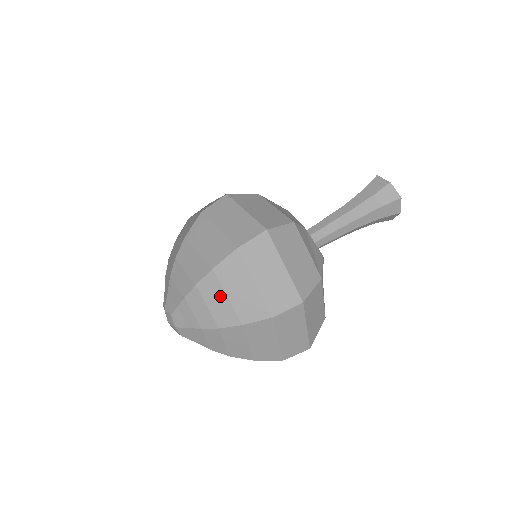
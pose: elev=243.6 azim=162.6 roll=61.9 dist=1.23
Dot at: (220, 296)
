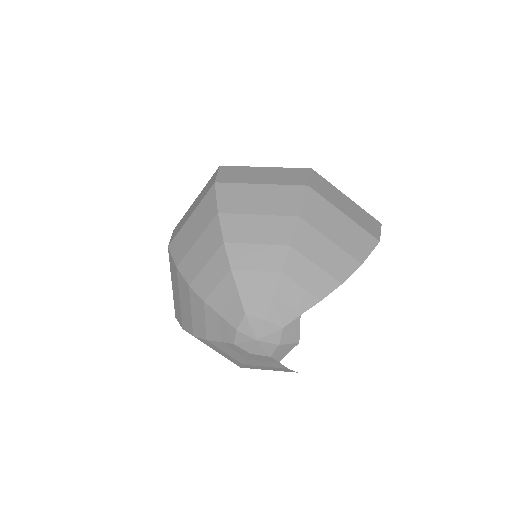
Dot at: (252, 222)
